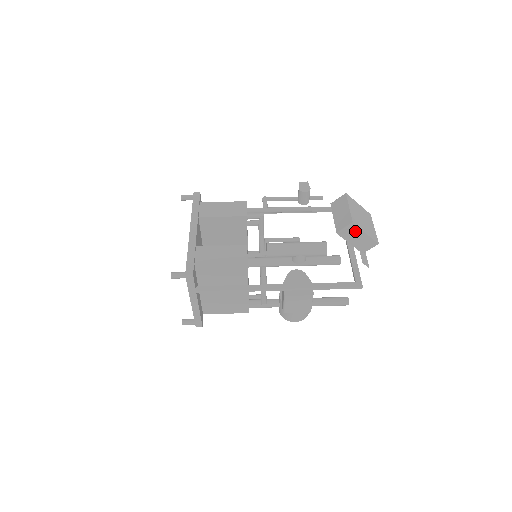
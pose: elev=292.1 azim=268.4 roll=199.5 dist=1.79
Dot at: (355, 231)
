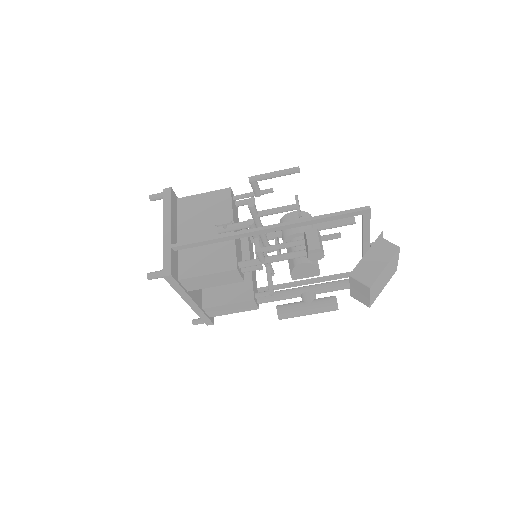
Dot at: occluded
